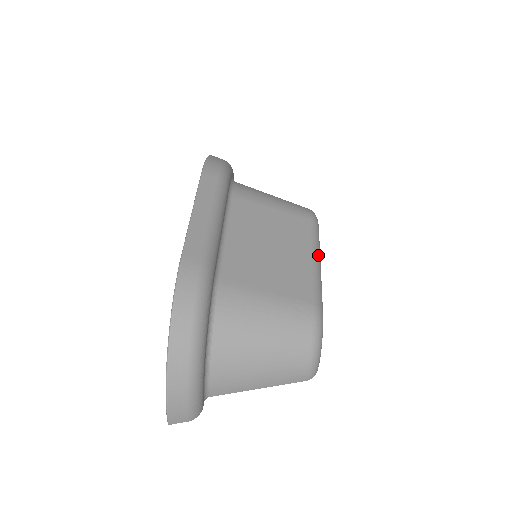
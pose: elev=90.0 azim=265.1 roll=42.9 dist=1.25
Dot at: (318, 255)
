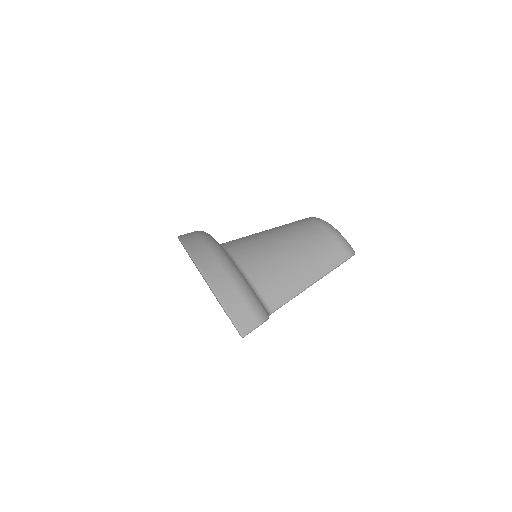
Dot at: occluded
